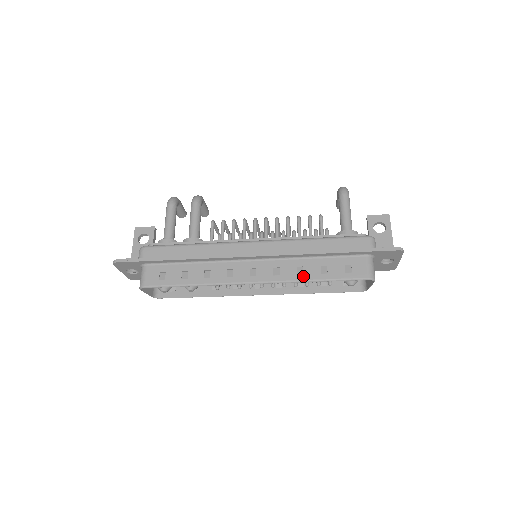
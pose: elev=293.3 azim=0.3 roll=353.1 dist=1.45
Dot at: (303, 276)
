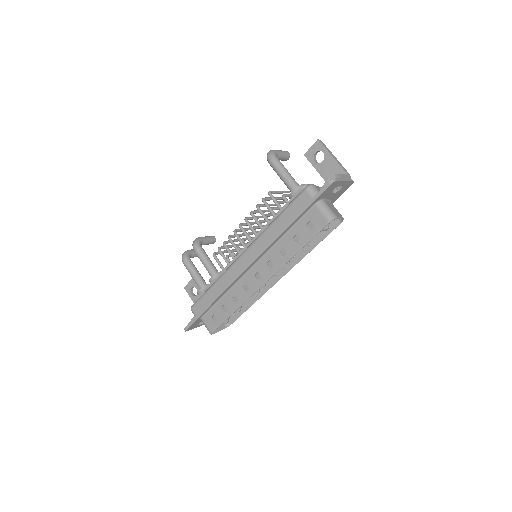
Dot at: (287, 255)
